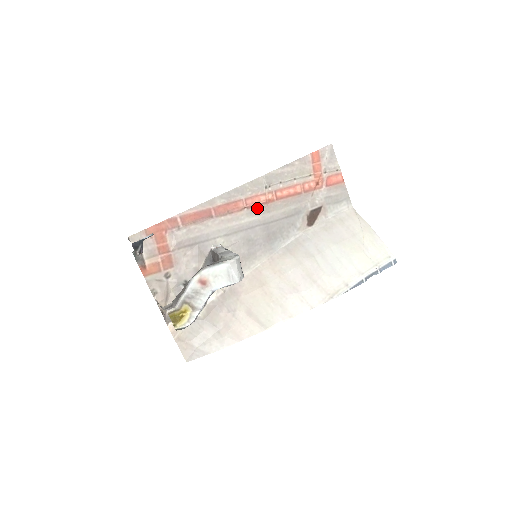
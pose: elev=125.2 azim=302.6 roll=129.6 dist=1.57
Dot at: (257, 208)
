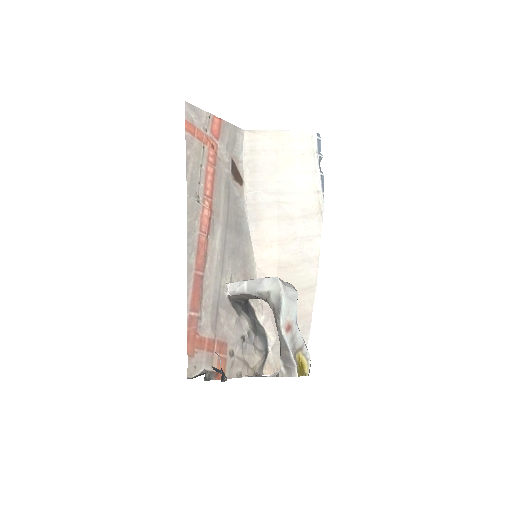
Dot at: (211, 224)
